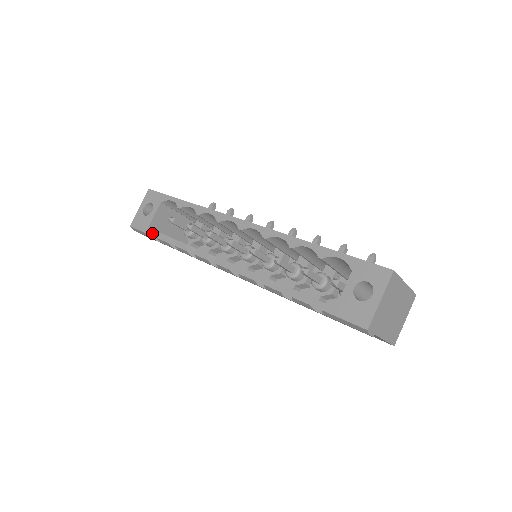
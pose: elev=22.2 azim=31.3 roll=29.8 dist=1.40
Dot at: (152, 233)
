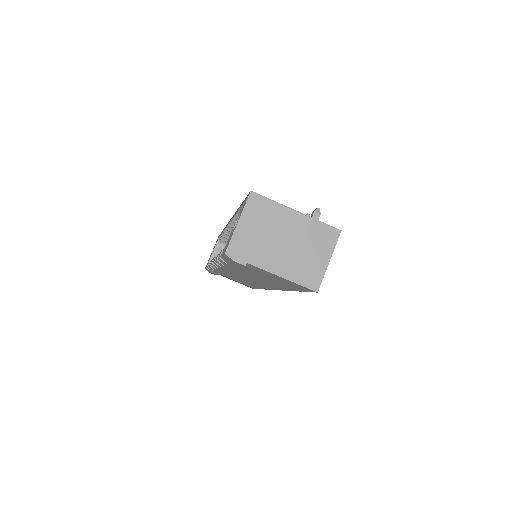
Dot at: occluded
